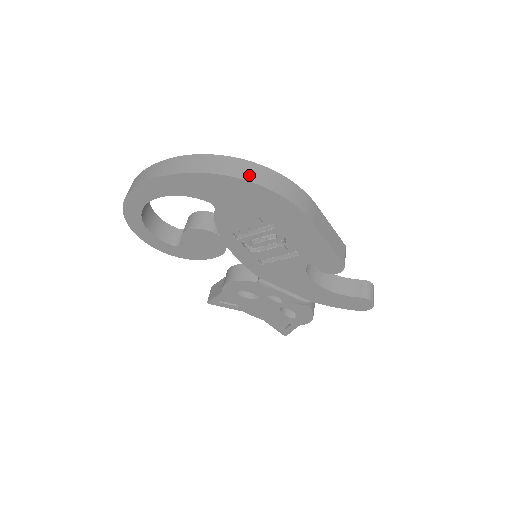
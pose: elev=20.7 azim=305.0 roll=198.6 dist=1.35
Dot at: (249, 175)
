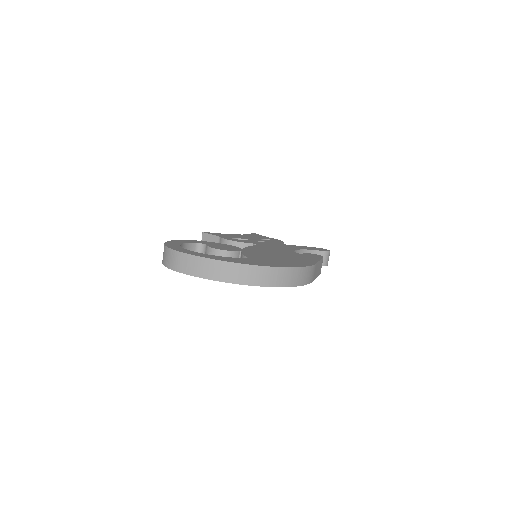
Dot at: (281, 281)
